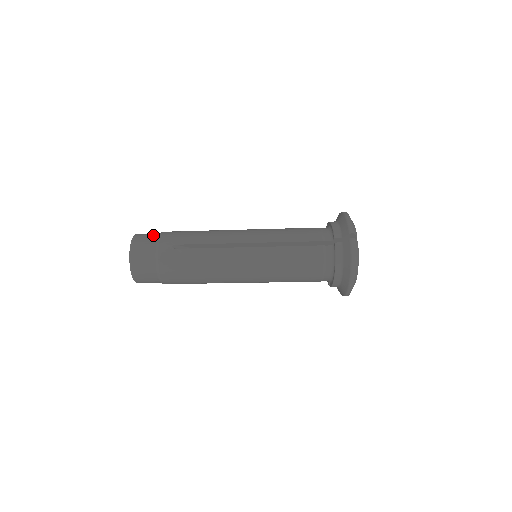
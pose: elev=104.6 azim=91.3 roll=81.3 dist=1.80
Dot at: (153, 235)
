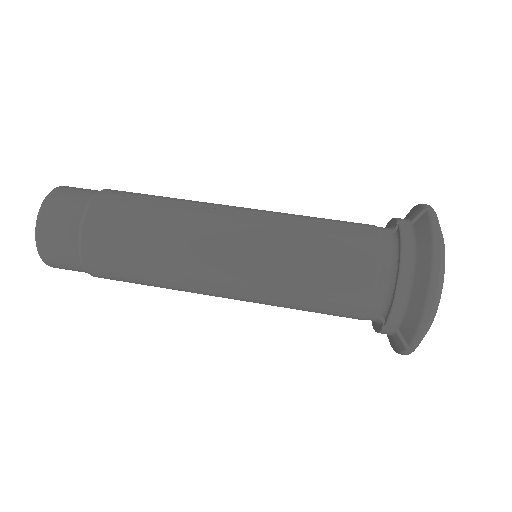
Dot at: occluded
